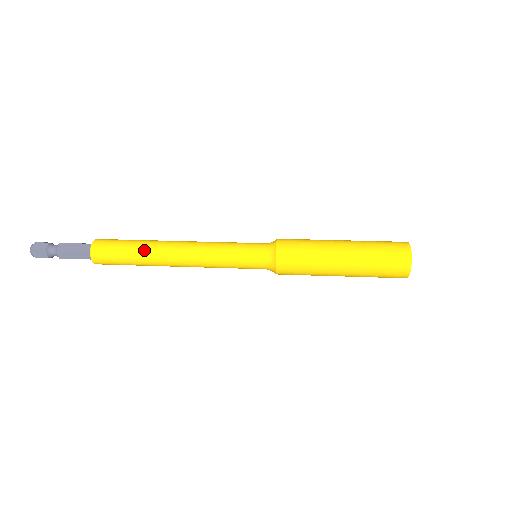
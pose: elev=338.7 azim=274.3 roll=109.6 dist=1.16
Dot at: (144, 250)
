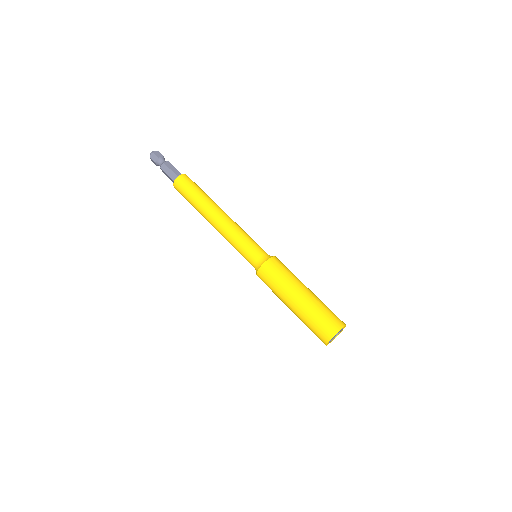
Dot at: (198, 211)
